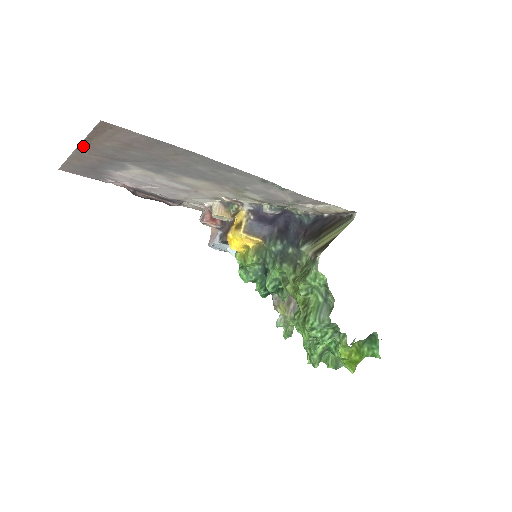
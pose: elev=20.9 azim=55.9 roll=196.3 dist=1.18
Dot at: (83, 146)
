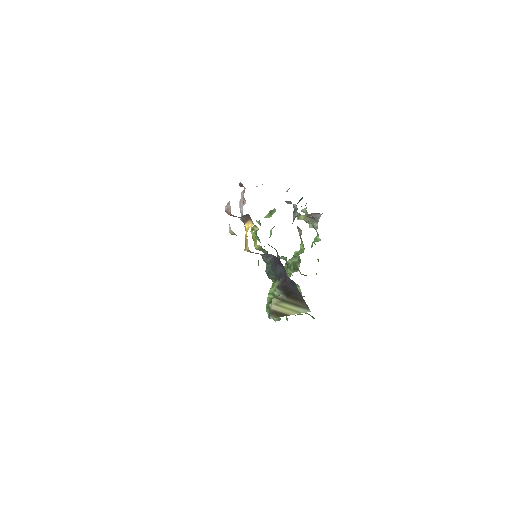
Dot at: occluded
